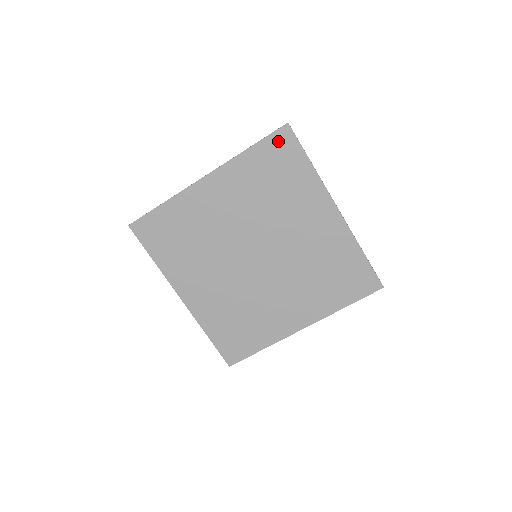
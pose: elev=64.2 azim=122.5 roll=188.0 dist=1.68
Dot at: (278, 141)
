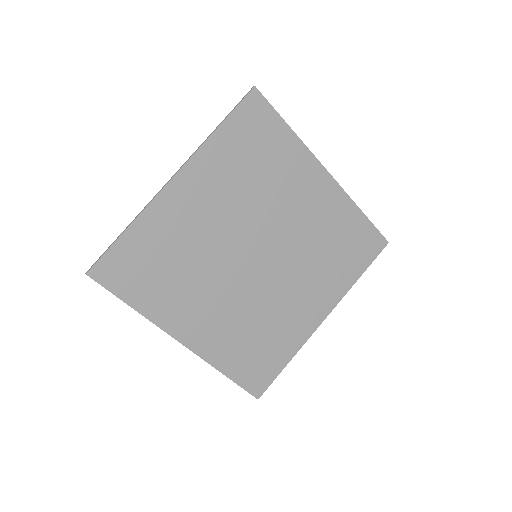
Dot at: (249, 111)
